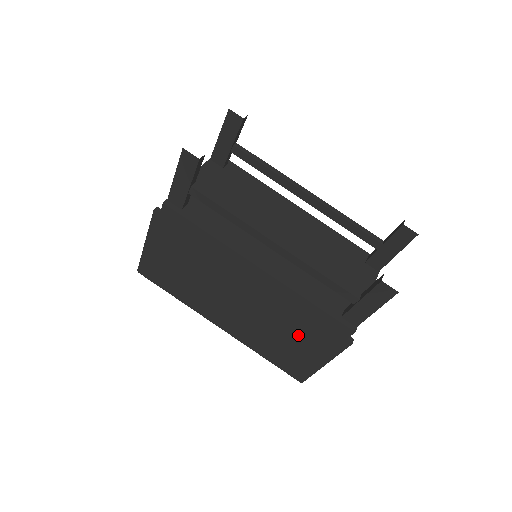
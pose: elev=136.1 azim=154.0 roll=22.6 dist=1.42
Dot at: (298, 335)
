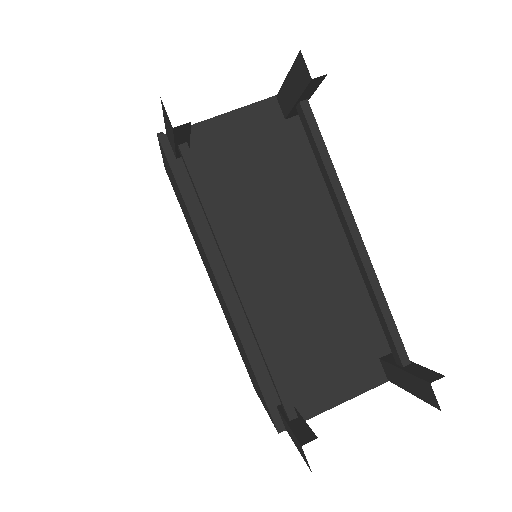
Dot at: occluded
